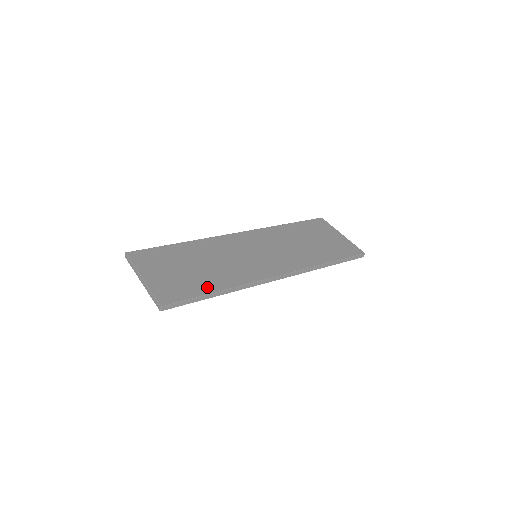
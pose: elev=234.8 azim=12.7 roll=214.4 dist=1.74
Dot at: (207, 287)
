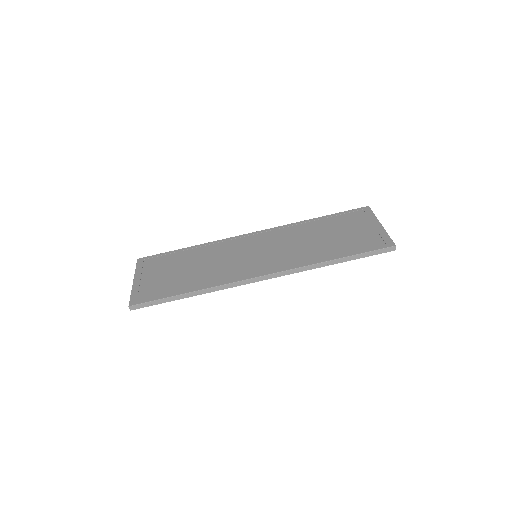
Dot at: (180, 289)
